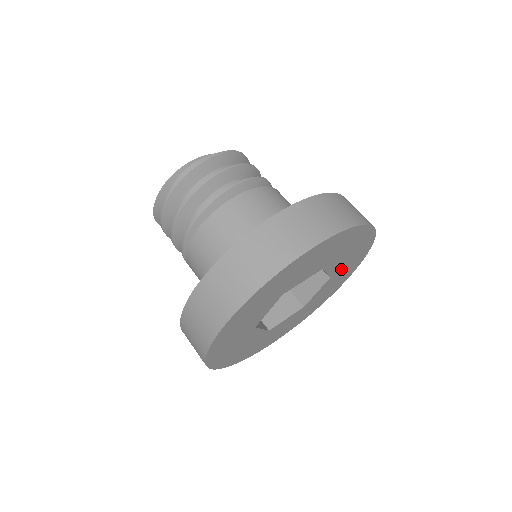
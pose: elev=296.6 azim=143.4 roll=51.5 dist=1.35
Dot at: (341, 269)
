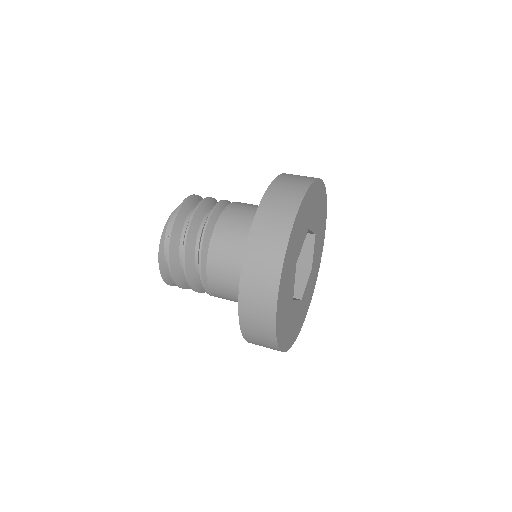
Dot at: (318, 224)
